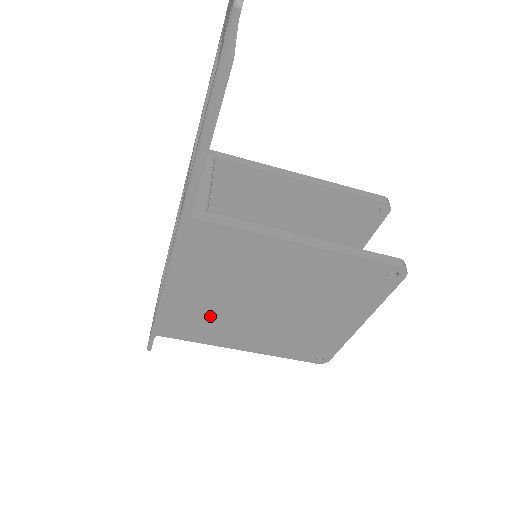
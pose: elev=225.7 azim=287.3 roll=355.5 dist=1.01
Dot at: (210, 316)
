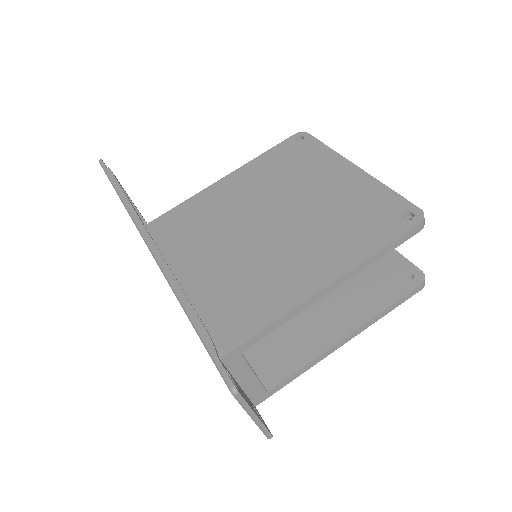
Dot at: (240, 278)
